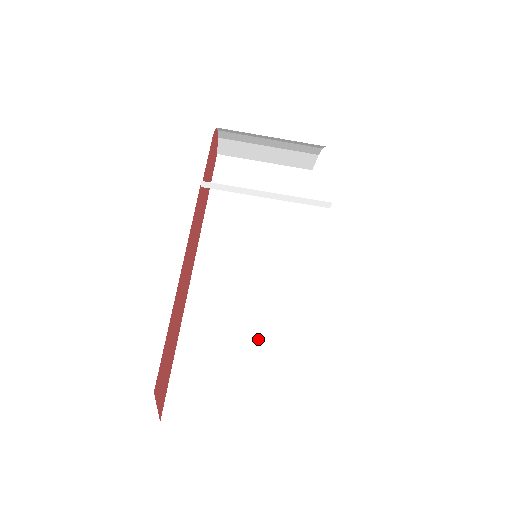
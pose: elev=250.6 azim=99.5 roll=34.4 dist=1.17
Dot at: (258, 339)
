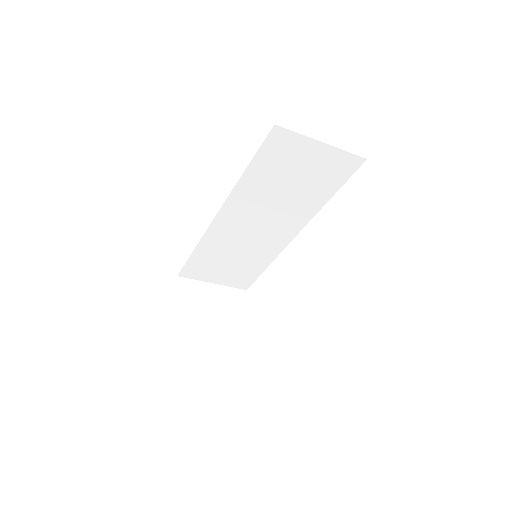
Dot at: (244, 257)
